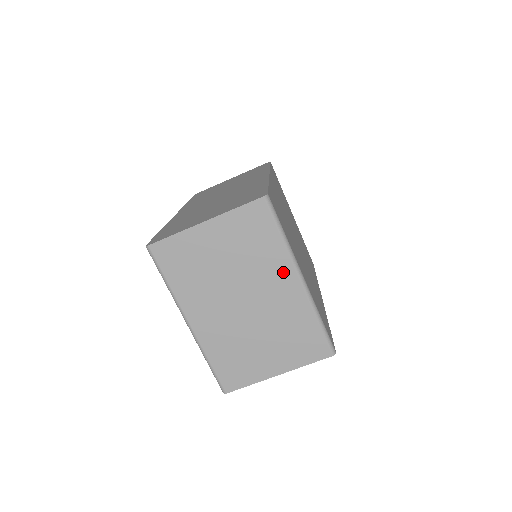
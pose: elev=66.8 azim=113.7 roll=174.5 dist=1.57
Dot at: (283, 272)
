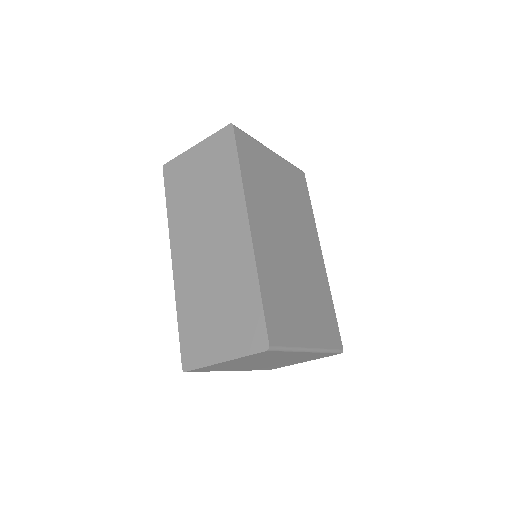
Dot at: (295, 354)
